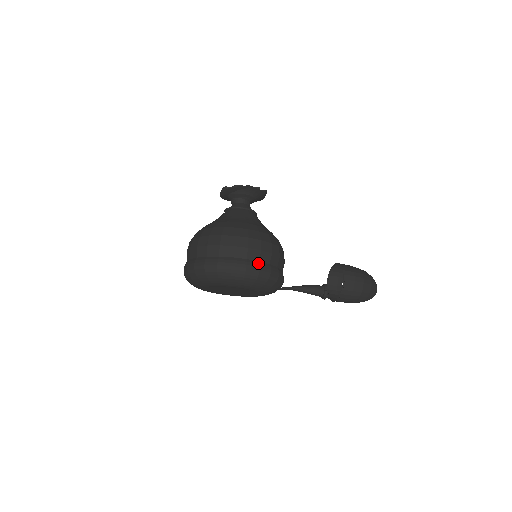
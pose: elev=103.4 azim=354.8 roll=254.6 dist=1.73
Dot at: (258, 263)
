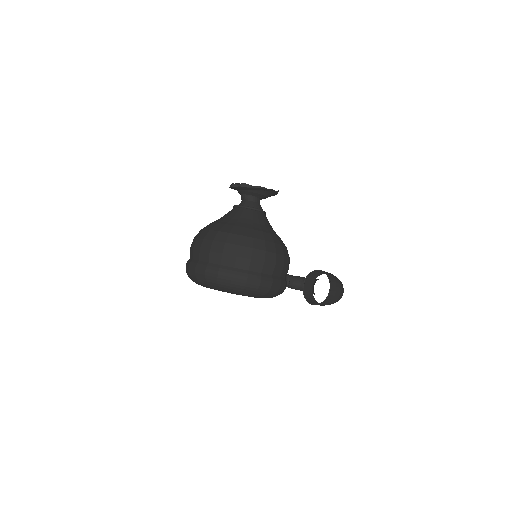
Dot at: (280, 279)
